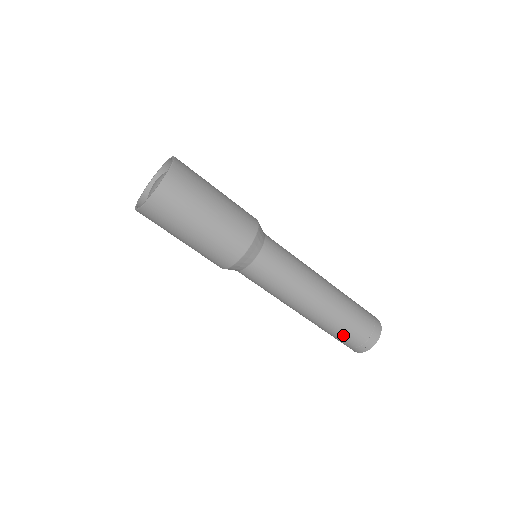
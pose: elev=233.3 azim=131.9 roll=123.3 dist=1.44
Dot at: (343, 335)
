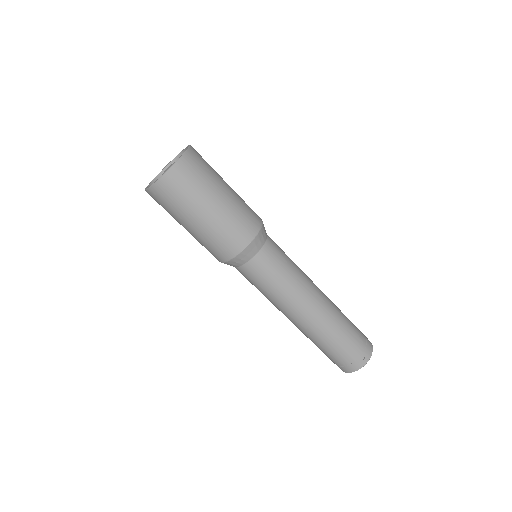
Dot at: (344, 342)
